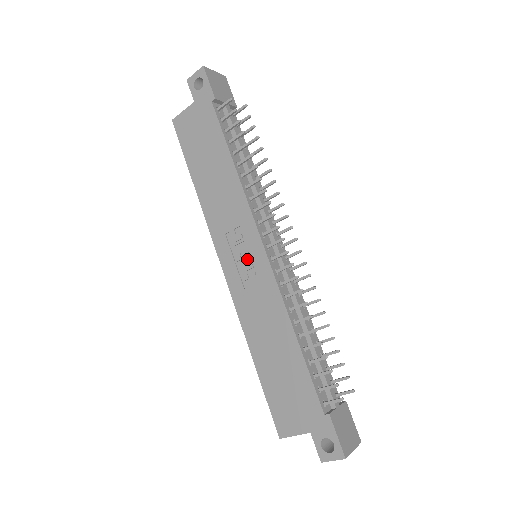
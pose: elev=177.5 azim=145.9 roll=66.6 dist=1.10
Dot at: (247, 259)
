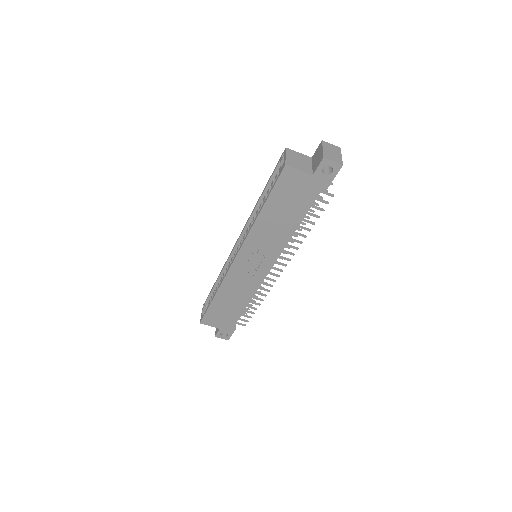
Dot at: (255, 266)
